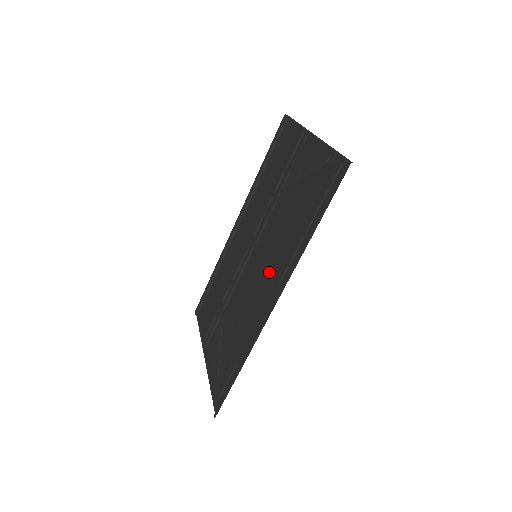
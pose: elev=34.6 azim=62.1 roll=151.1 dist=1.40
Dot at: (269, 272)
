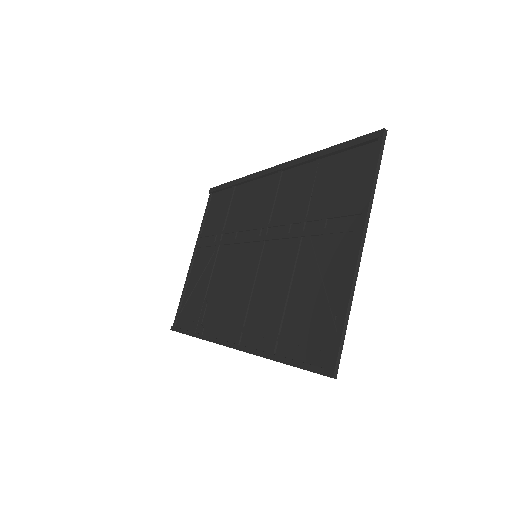
Dot at: (247, 304)
